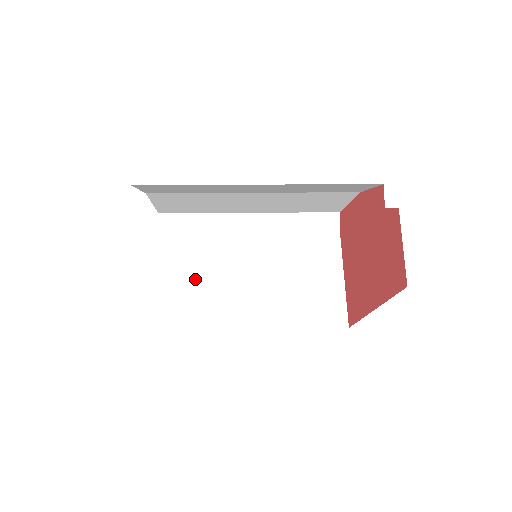
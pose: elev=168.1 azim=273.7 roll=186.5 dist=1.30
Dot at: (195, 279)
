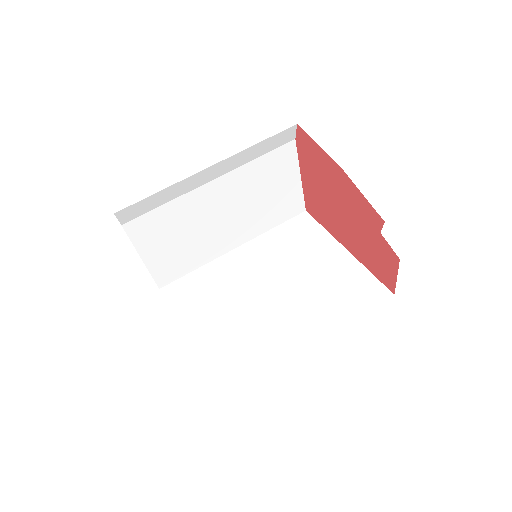
Dot at: (174, 241)
